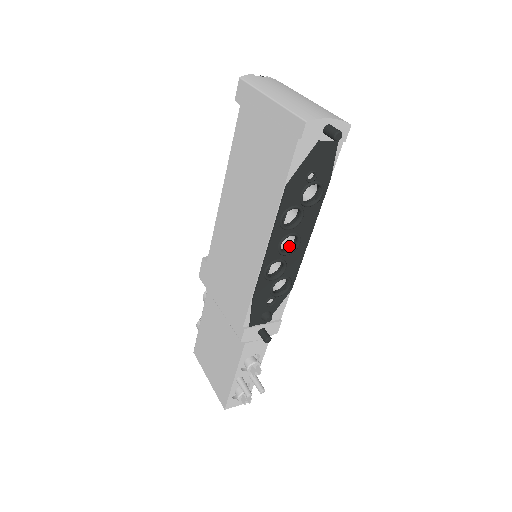
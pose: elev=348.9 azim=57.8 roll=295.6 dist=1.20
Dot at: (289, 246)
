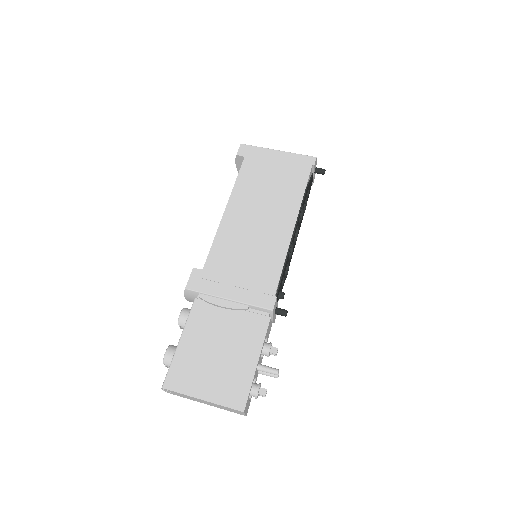
Dot at: occluded
